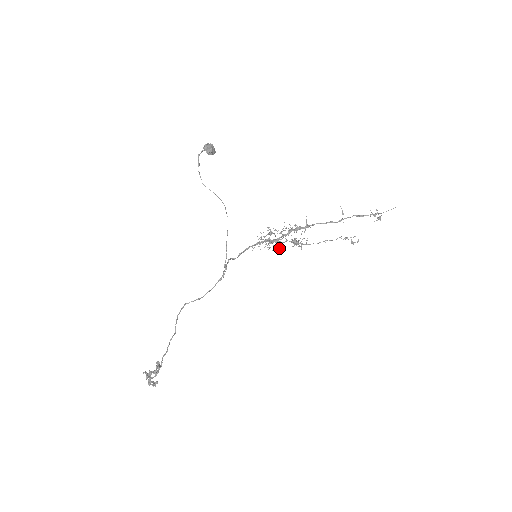
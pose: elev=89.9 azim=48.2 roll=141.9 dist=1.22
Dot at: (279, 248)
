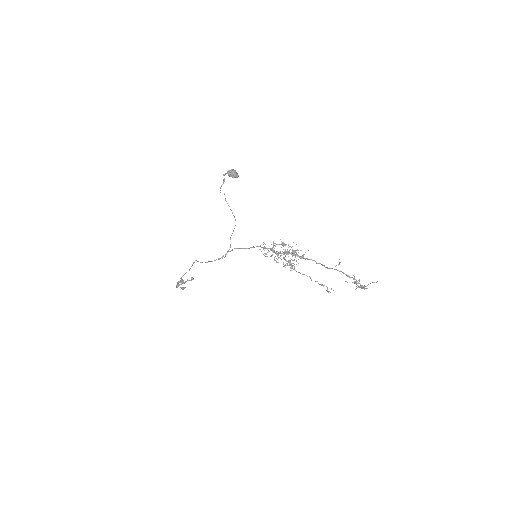
Dot at: (274, 260)
